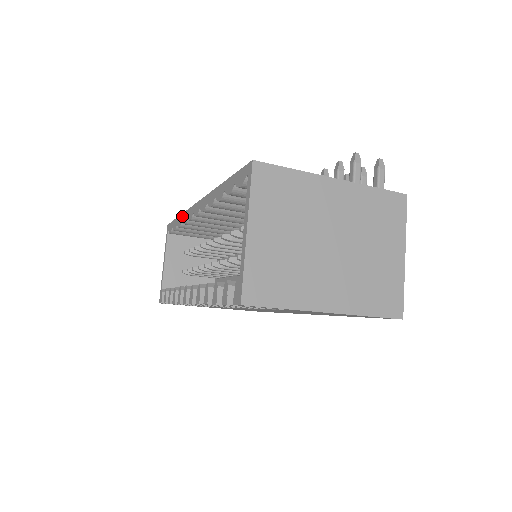
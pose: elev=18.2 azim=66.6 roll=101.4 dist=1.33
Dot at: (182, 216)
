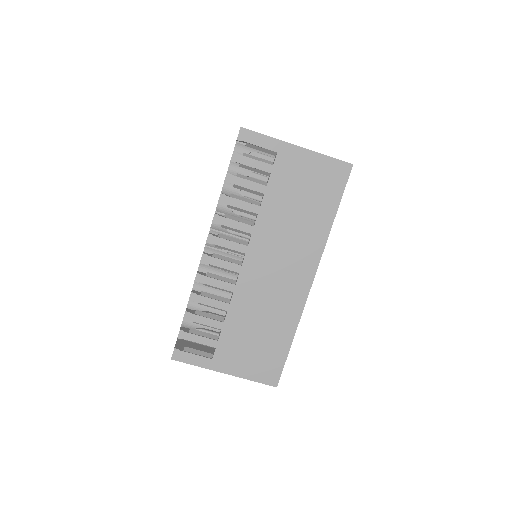
Dot at: occluded
